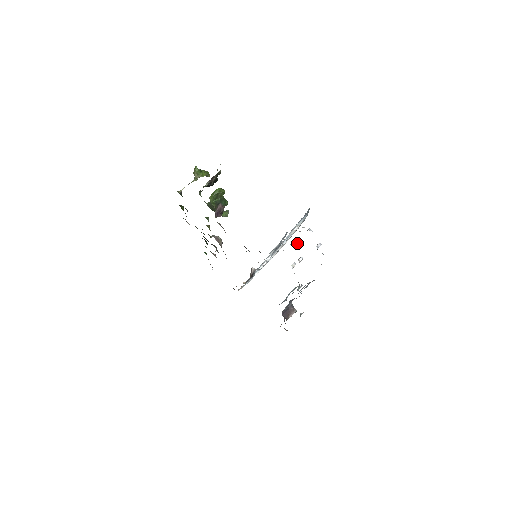
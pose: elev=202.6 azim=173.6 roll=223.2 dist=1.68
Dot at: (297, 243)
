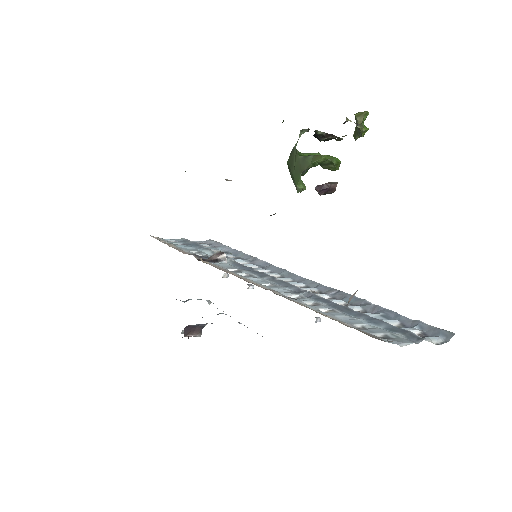
Dot at: occluded
